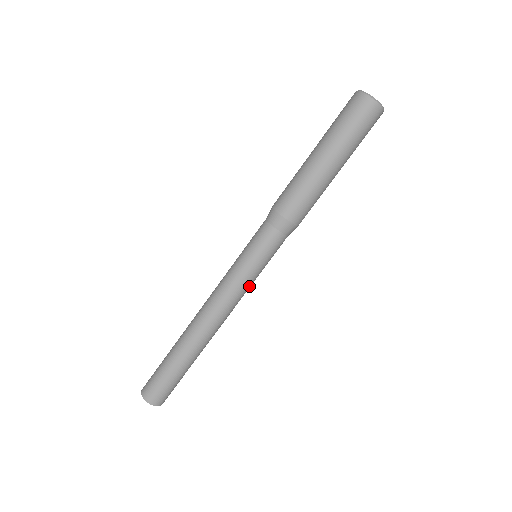
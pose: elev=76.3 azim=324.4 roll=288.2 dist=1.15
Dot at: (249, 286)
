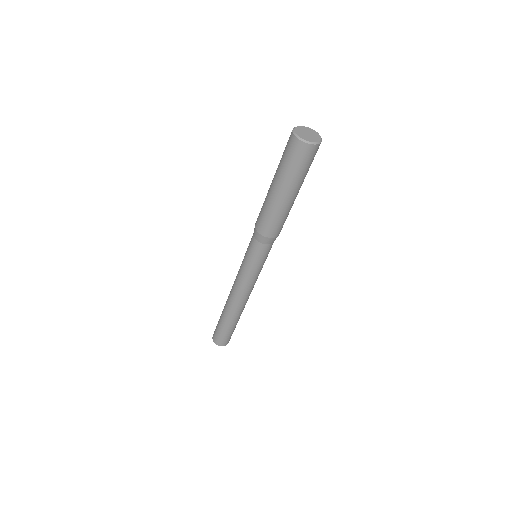
Dot at: (258, 275)
